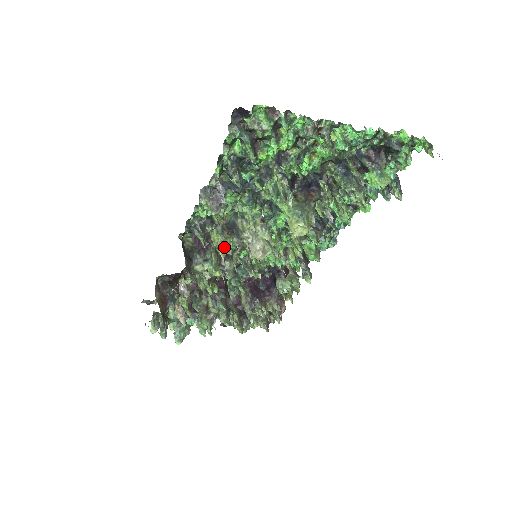
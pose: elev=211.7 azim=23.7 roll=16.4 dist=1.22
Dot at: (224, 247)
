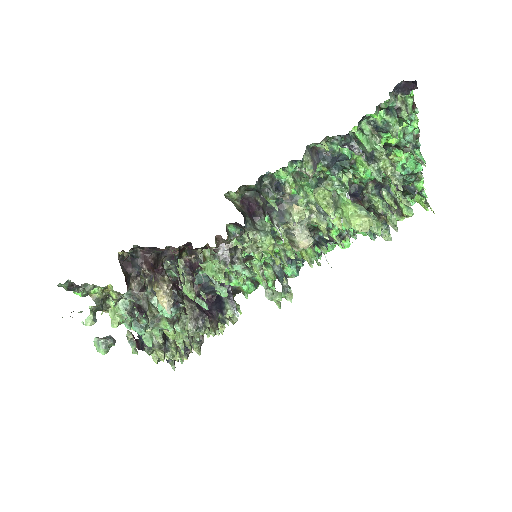
Dot at: (333, 208)
